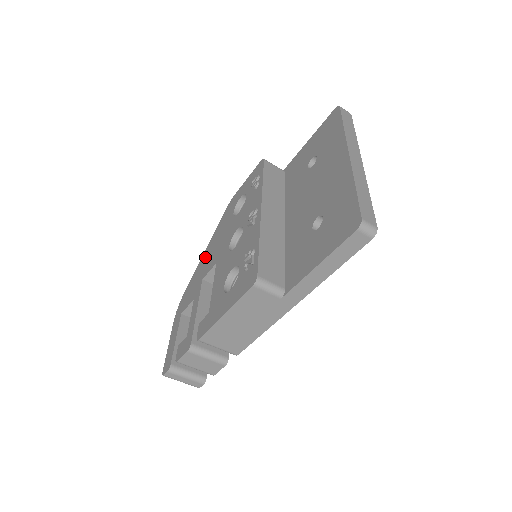
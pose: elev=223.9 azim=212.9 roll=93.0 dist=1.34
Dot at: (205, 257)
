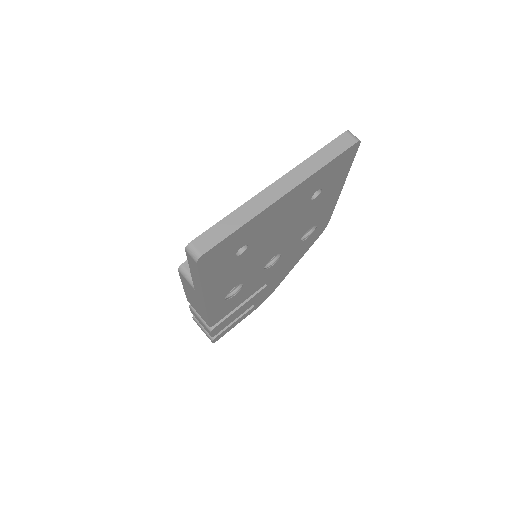
Dot at: occluded
